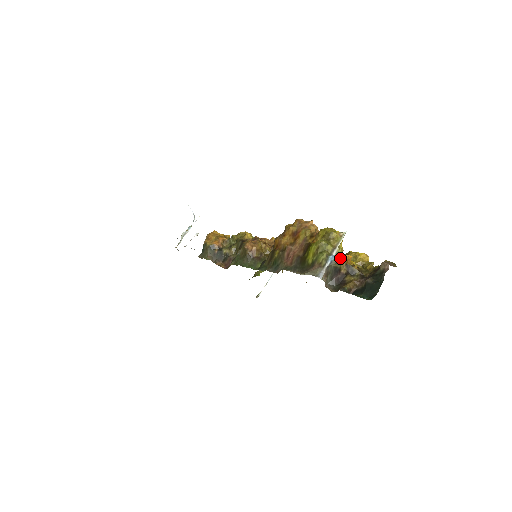
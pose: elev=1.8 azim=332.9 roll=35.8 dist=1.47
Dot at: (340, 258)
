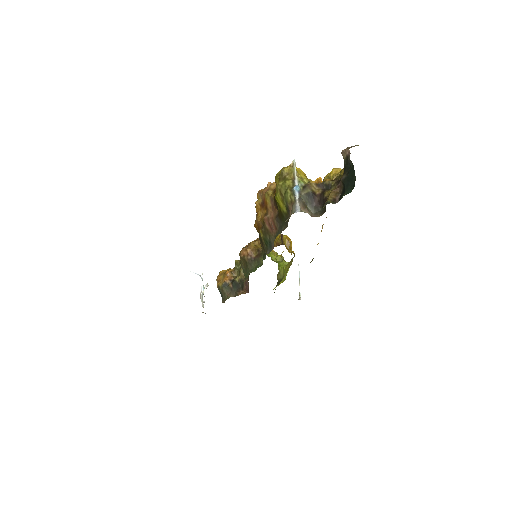
Dot at: occluded
